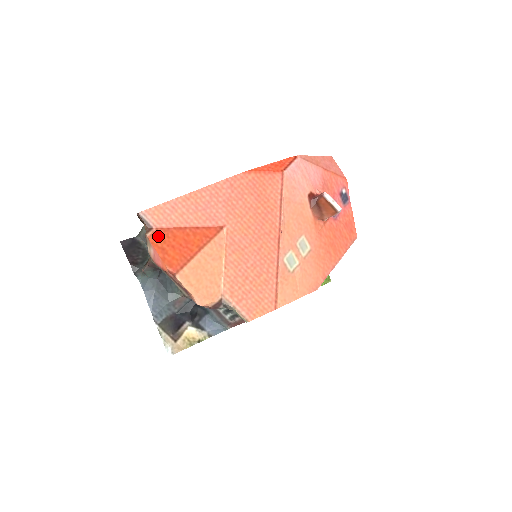
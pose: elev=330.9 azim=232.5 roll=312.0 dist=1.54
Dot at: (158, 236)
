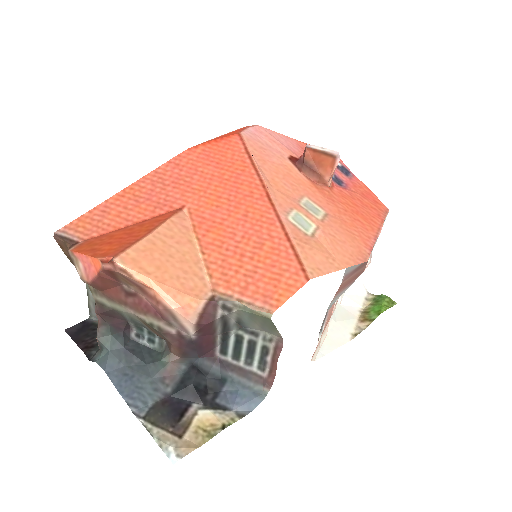
Dot at: (86, 244)
